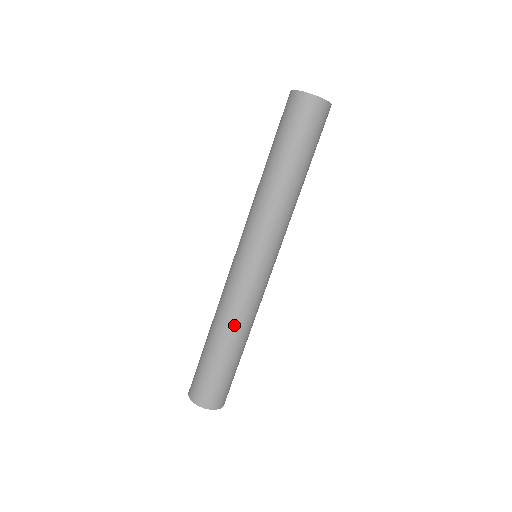
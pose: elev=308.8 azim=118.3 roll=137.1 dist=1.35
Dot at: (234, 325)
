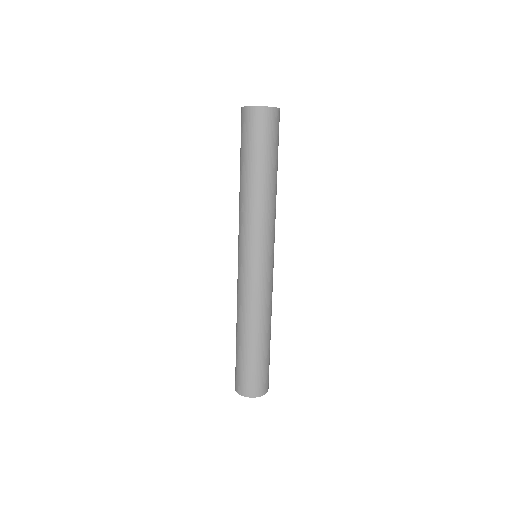
Dot at: (261, 320)
